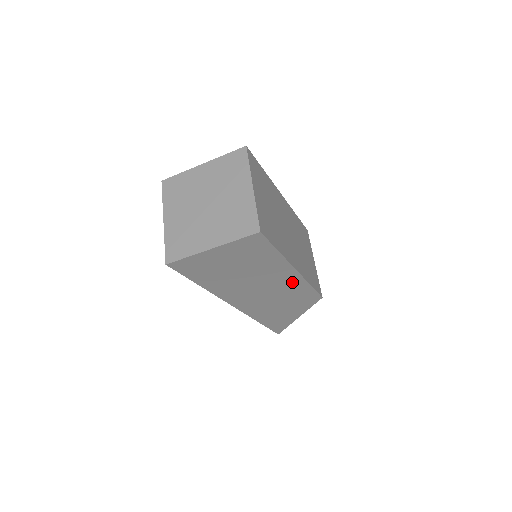
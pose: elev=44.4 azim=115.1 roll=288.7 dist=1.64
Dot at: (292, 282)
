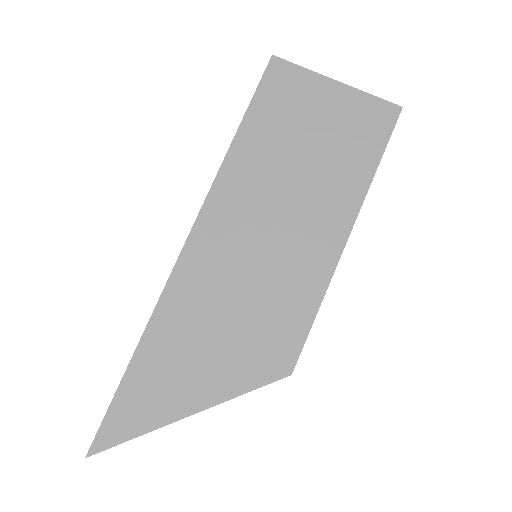
Dot at: (314, 263)
